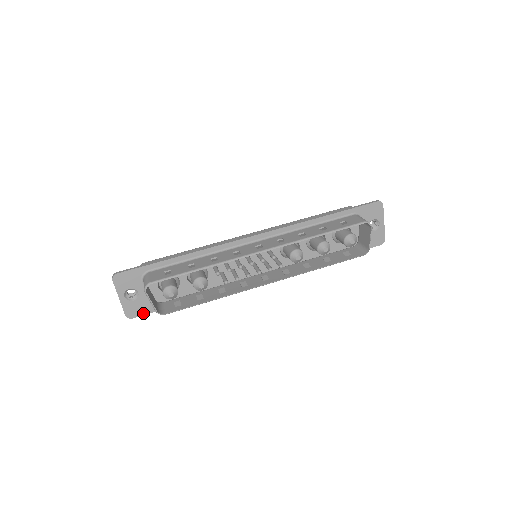
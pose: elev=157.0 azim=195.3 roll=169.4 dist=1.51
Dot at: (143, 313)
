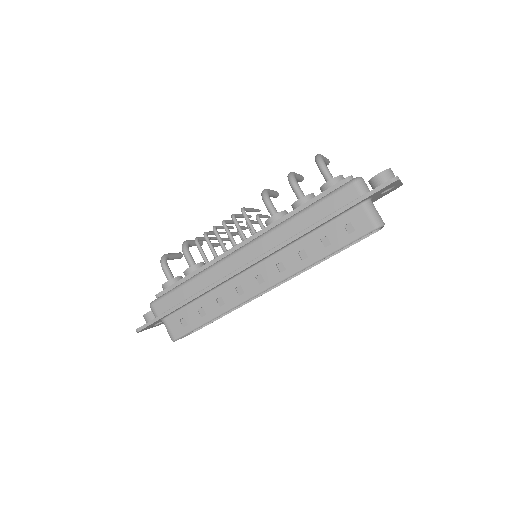
Dot at: occluded
